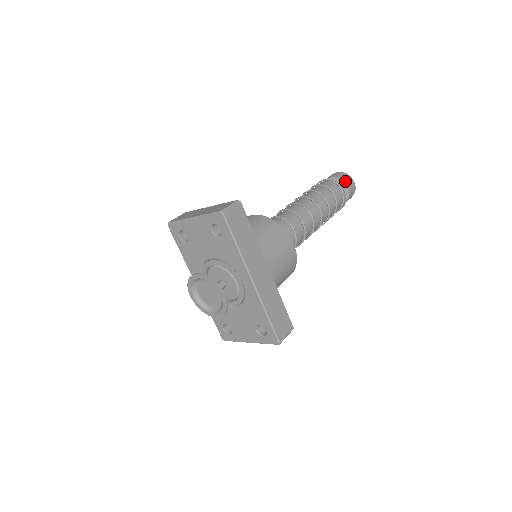
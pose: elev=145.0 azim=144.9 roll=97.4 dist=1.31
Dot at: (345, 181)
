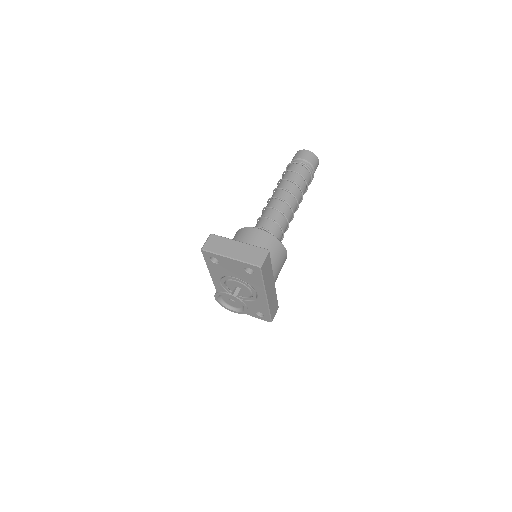
Dot at: (314, 164)
